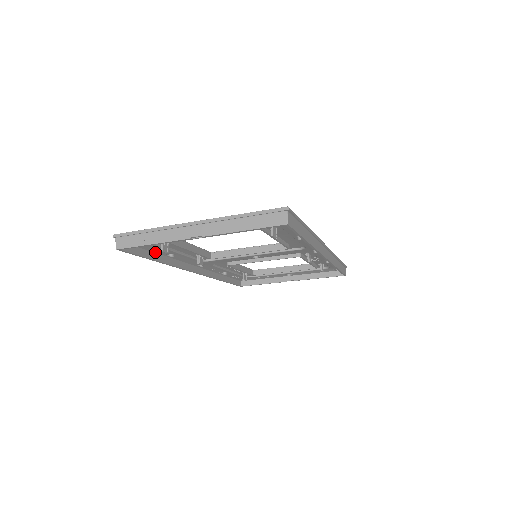
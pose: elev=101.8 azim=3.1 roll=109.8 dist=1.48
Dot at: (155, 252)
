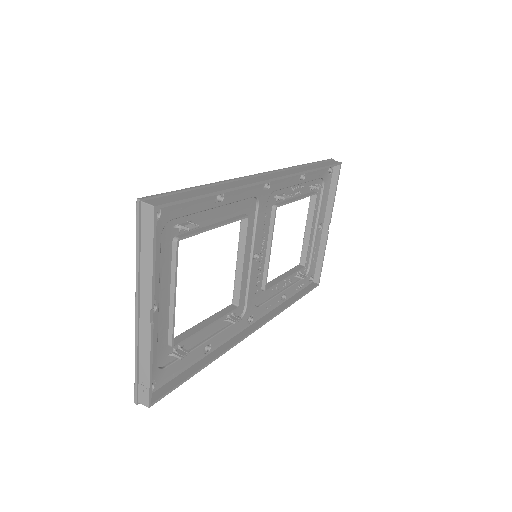
Dot at: (192, 365)
